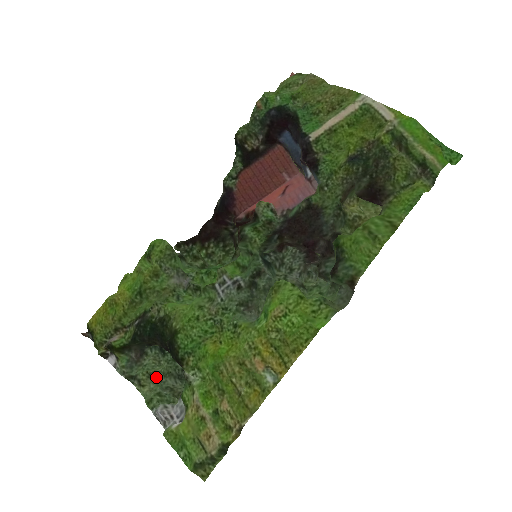
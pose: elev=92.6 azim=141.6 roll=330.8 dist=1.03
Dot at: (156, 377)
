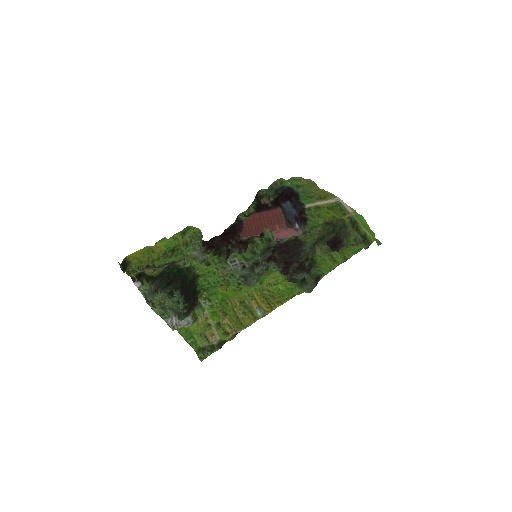
Dot at: (163, 307)
